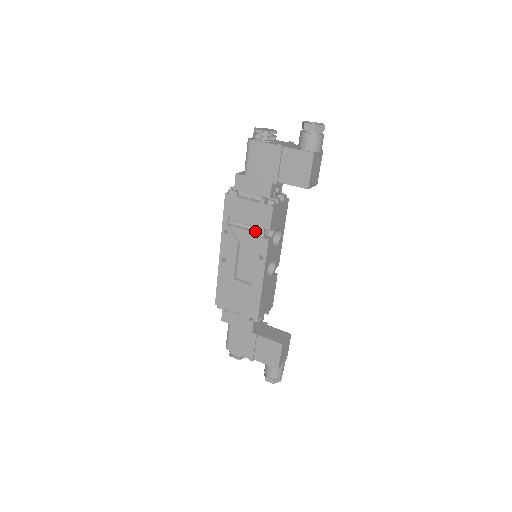
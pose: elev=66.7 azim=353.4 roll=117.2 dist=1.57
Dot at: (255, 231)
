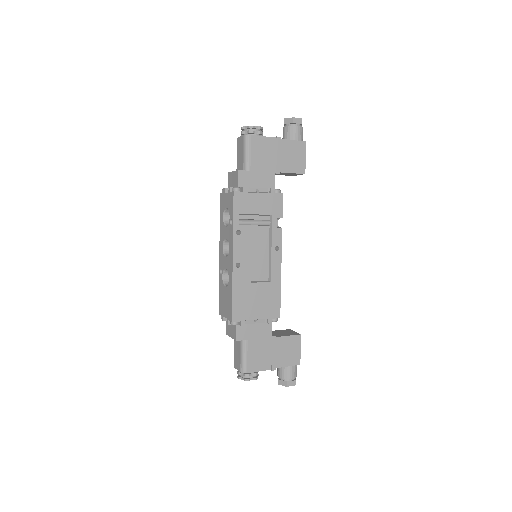
Dot at: (263, 225)
